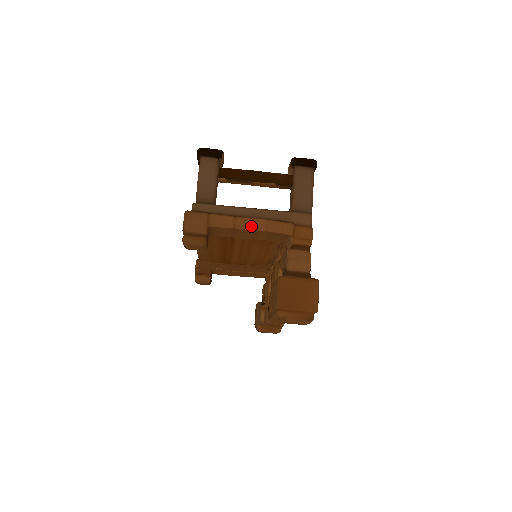
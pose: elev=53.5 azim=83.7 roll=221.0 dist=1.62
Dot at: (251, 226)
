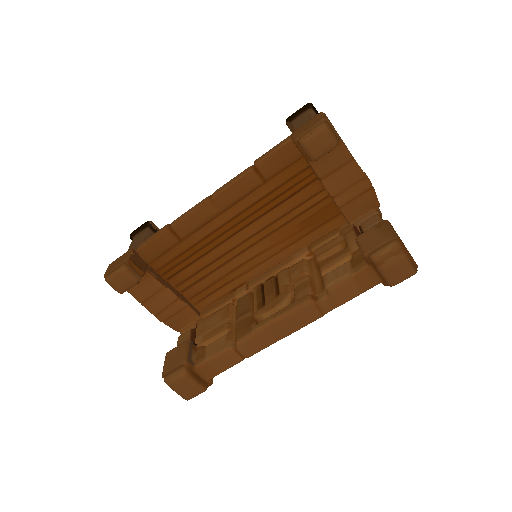
Dot at: (362, 170)
